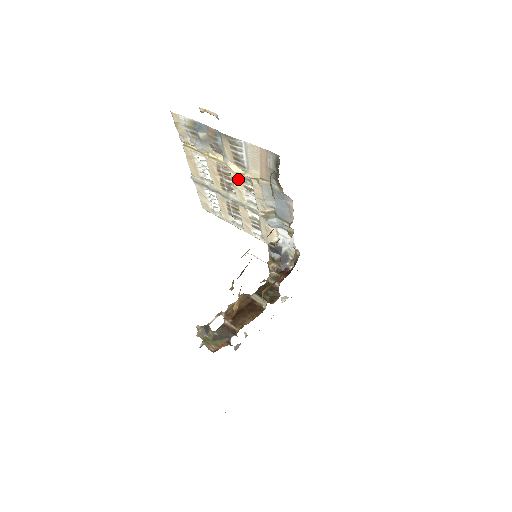
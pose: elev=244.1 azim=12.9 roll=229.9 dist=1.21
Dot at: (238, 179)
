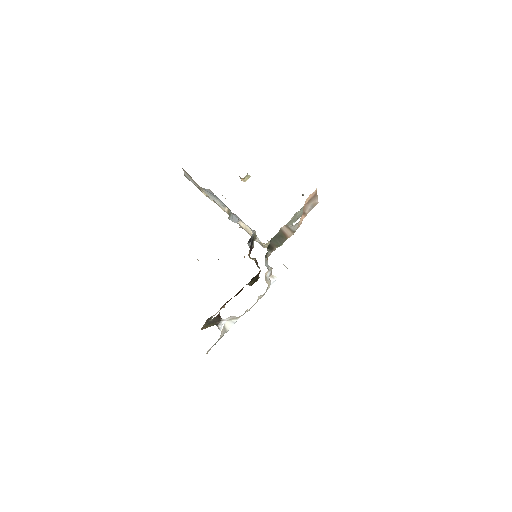
Dot at: occluded
